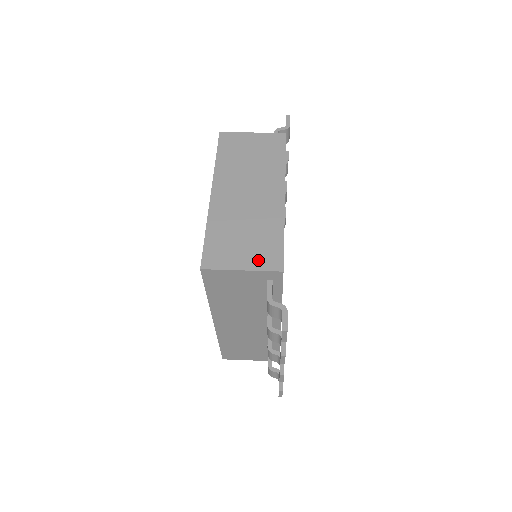
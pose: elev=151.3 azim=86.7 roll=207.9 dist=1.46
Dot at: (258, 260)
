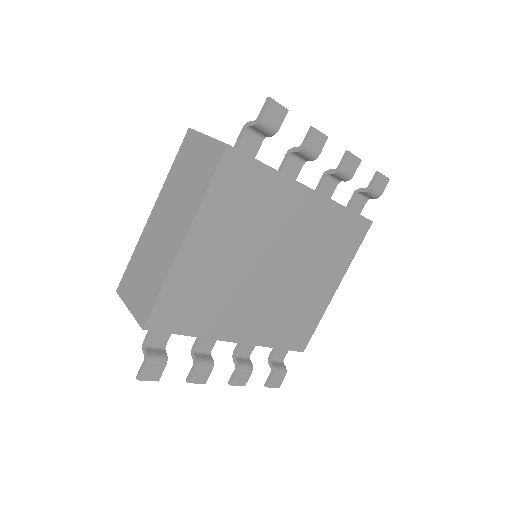
Dot at: (138, 306)
